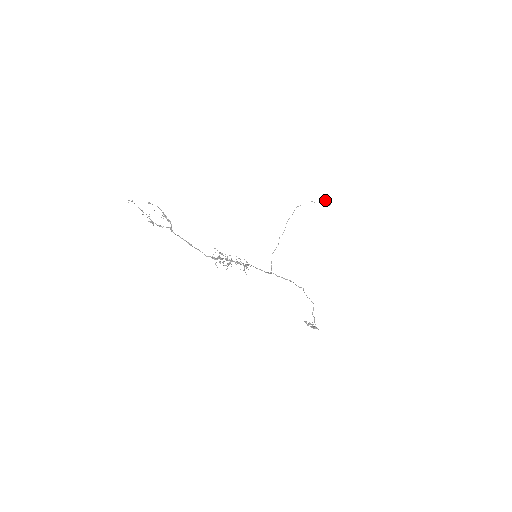
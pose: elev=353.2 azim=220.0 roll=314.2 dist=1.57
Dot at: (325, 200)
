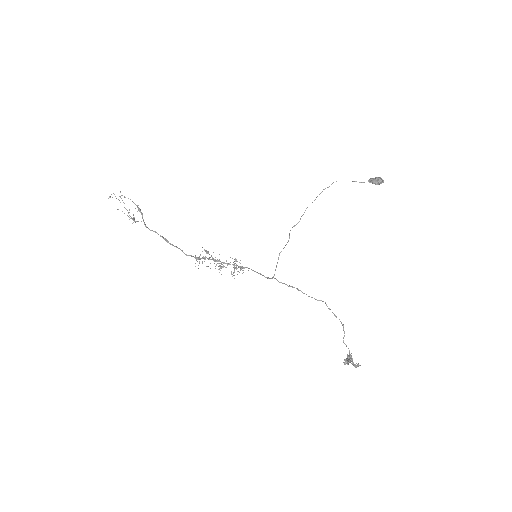
Dot at: (375, 177)
